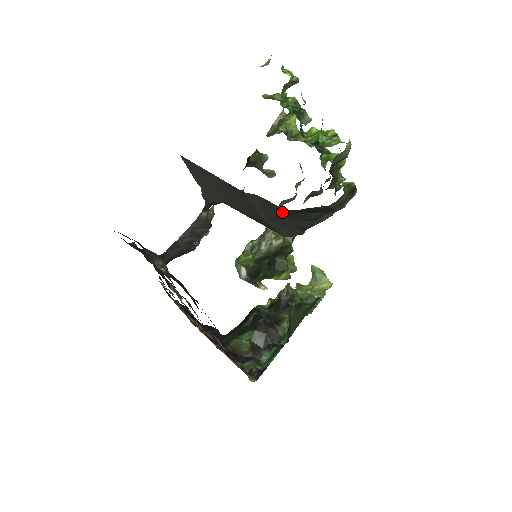
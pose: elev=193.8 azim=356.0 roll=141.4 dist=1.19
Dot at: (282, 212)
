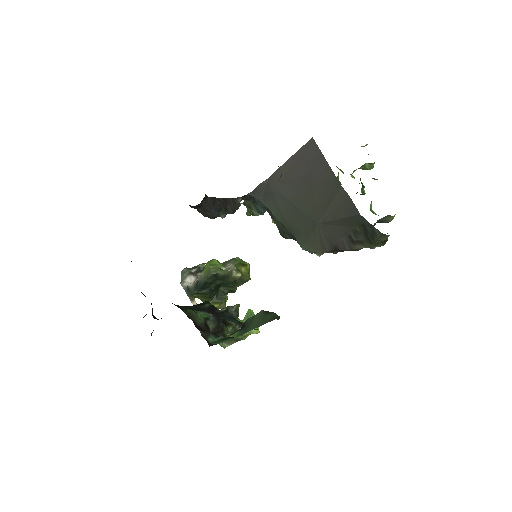
Dot at: (353, 217)
